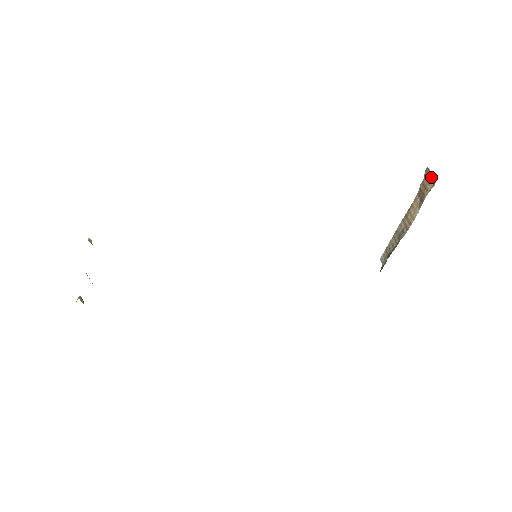
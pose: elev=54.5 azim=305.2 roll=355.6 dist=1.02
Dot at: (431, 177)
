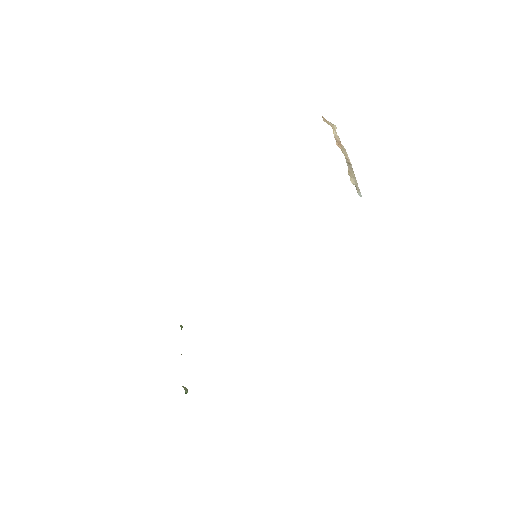
Dot at: (327, 122)
